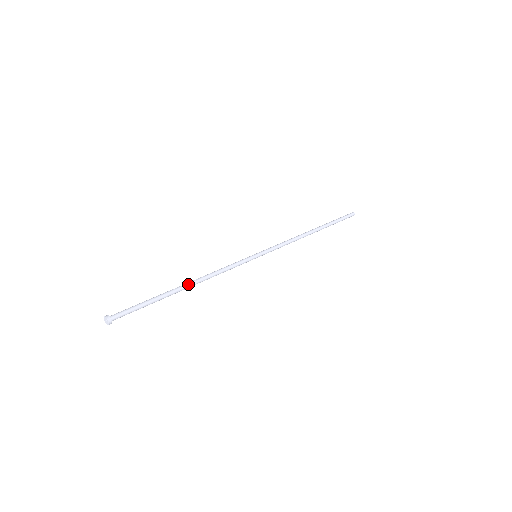
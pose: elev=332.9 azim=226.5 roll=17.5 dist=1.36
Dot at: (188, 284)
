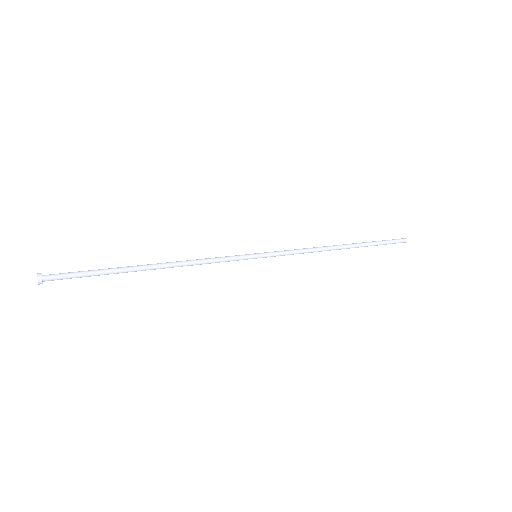
Dot at: (154, 264)
